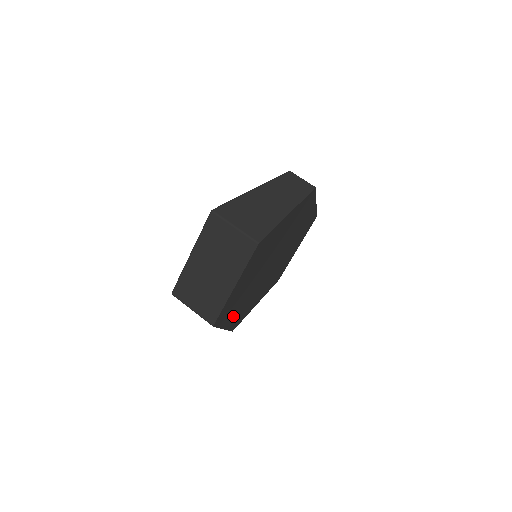
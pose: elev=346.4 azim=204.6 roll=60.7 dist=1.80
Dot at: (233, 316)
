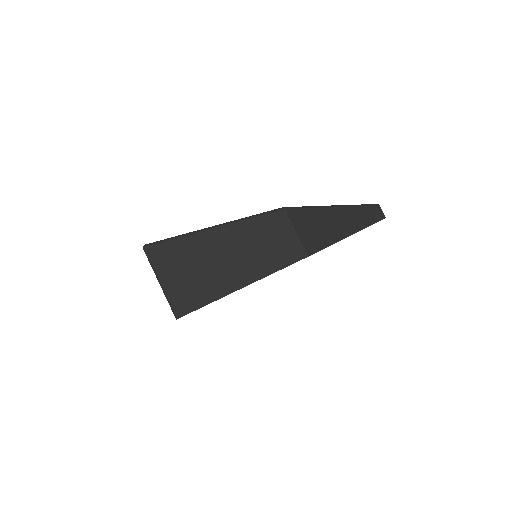
Dot at: occluded
